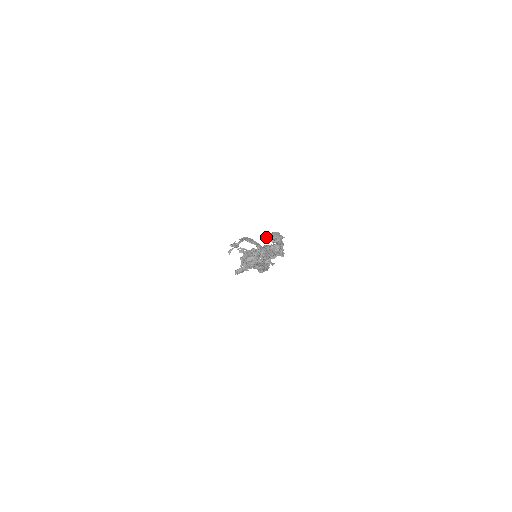
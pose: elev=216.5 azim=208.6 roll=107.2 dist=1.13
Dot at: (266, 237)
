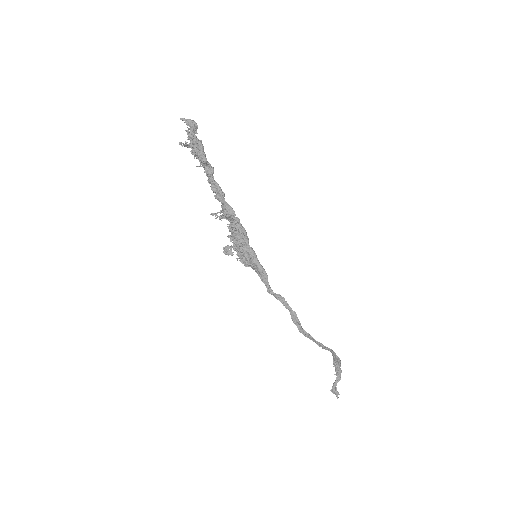
Dot at: (181, 118)
